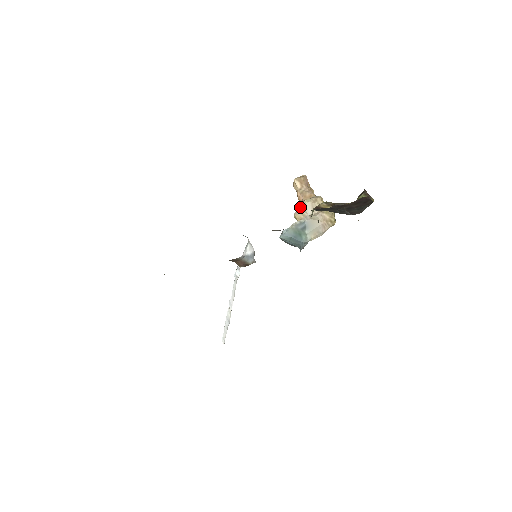
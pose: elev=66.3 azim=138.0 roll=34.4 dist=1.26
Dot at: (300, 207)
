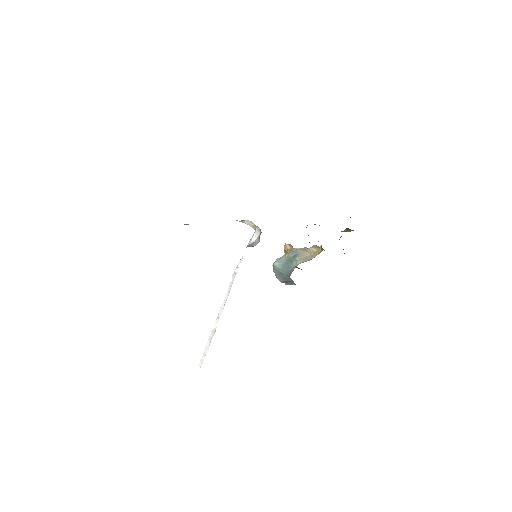
Dot at: (291, 251)
